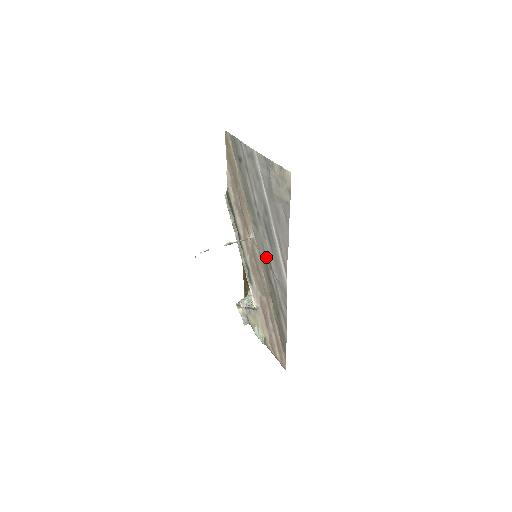
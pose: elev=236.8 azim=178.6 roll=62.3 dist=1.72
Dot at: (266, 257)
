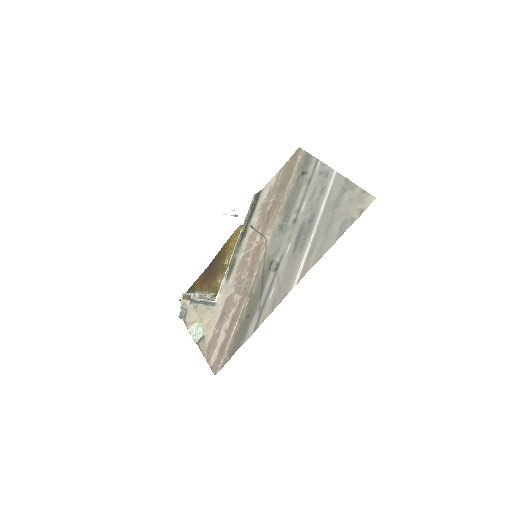
Dot at: (276, 259)
